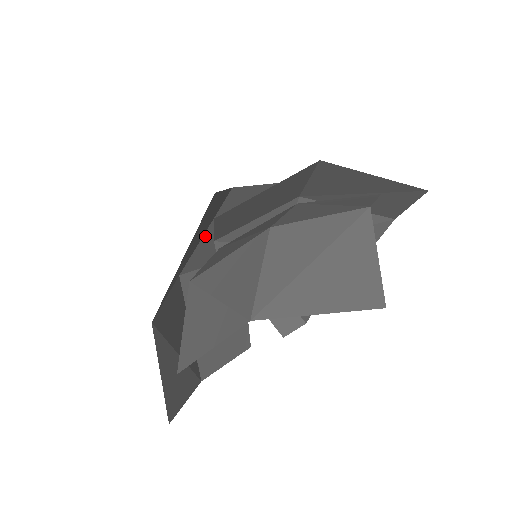
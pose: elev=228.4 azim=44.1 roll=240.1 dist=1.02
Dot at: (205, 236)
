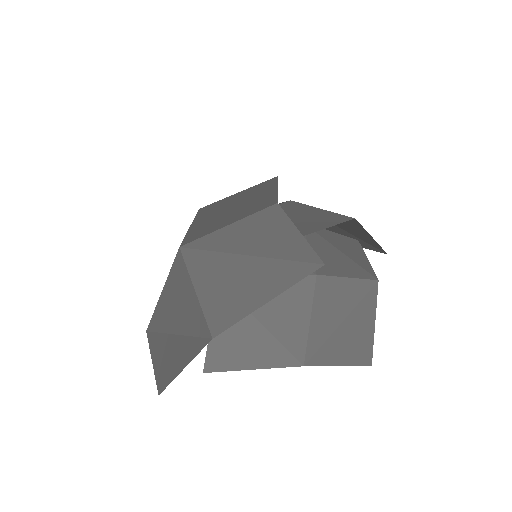
Dot at: (224, 225)
